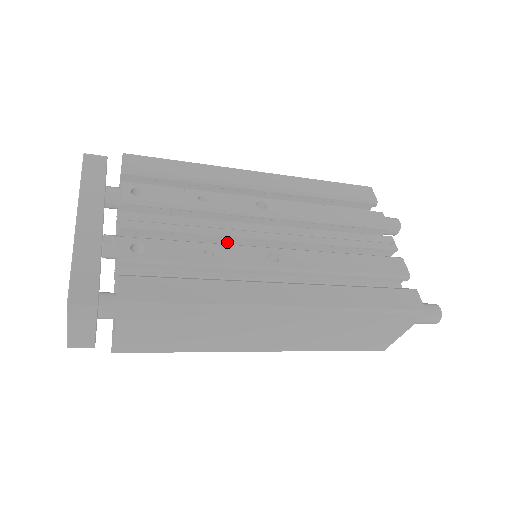
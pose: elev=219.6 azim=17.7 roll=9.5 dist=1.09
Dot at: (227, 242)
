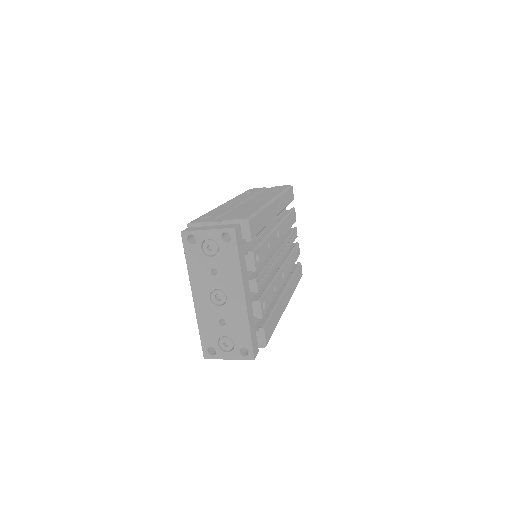
Dot at: occluded
